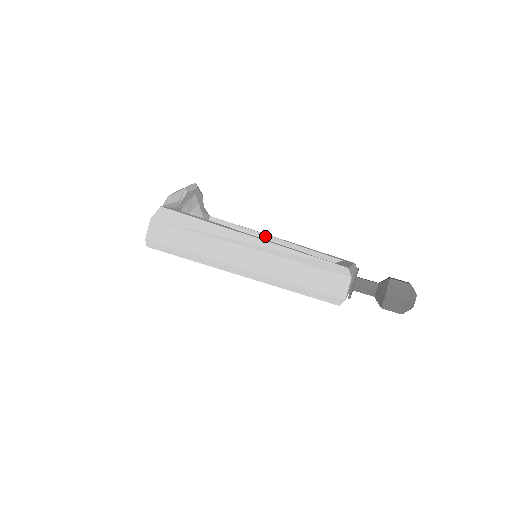
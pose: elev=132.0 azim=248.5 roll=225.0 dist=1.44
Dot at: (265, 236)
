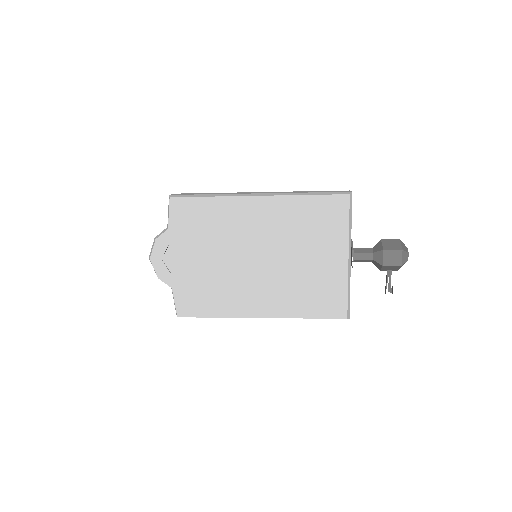
Dot at: occluded
